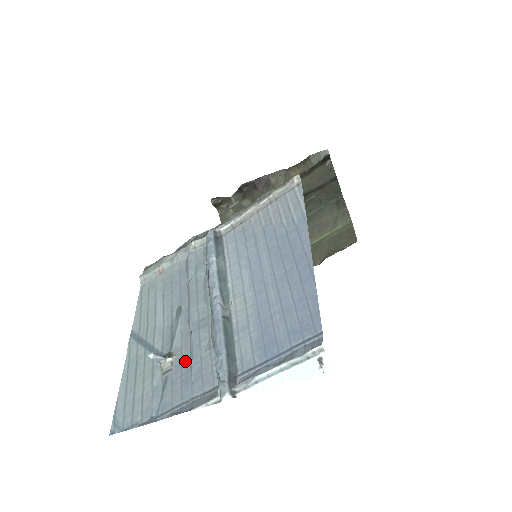
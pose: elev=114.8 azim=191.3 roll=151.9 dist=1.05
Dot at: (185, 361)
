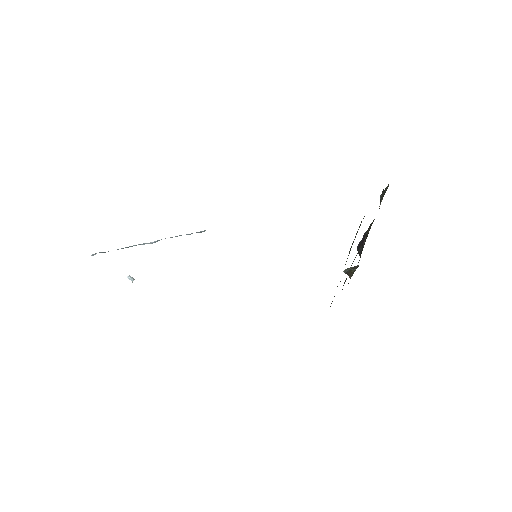
Dot at: occluded
